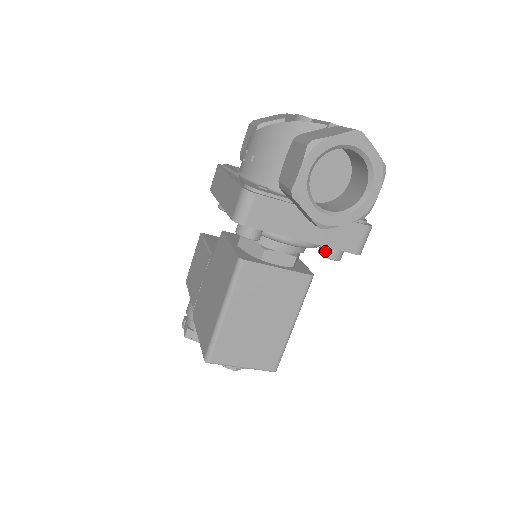
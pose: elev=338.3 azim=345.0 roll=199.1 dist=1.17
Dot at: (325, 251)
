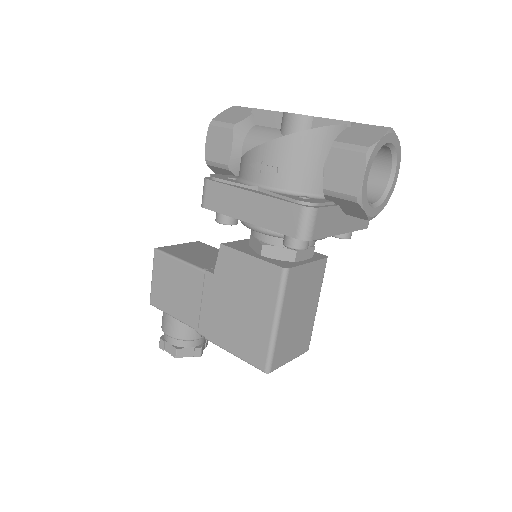
Dot at: (342, 234)
